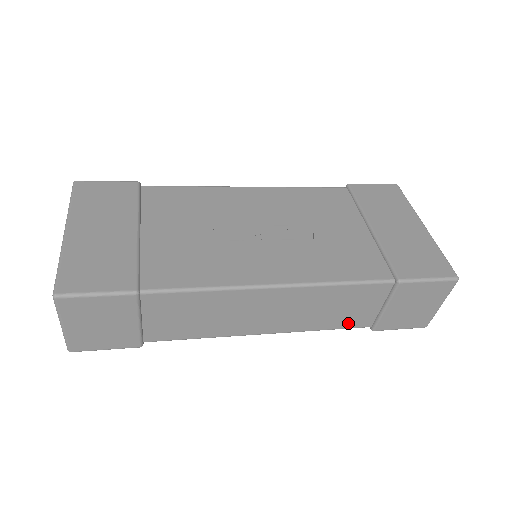
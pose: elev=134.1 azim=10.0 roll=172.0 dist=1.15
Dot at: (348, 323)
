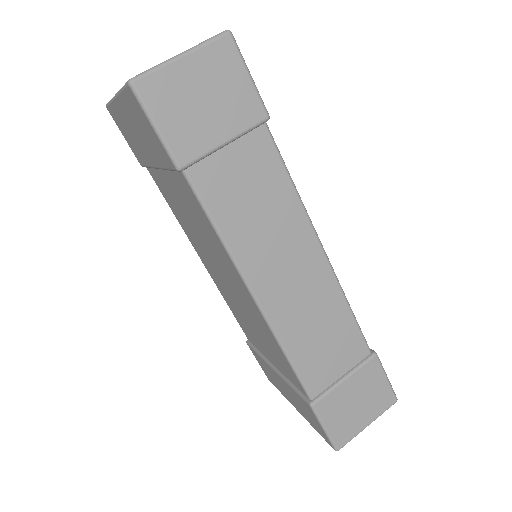
Dot at: (308, 370)
